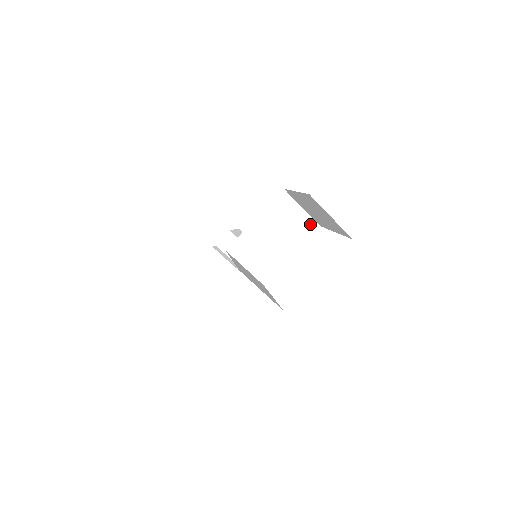
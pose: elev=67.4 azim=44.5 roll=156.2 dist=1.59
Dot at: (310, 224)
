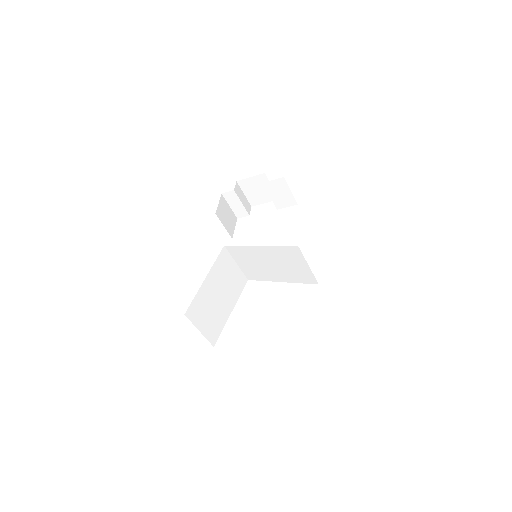
Dot at: (310, 278)
